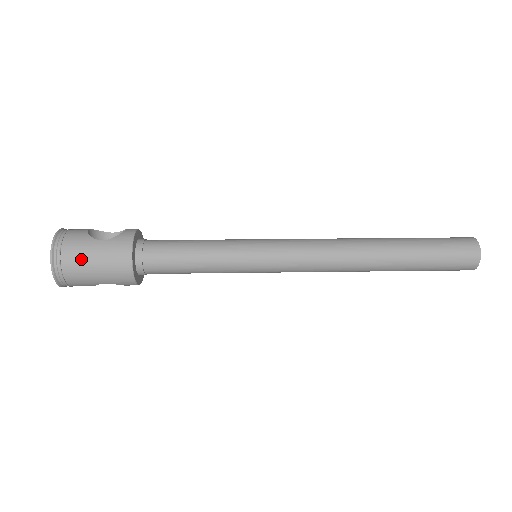
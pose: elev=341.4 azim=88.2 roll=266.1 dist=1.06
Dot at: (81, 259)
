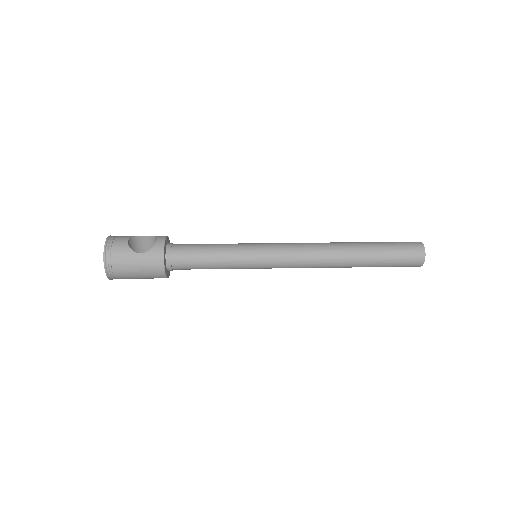
Dot at: (127, 268)
